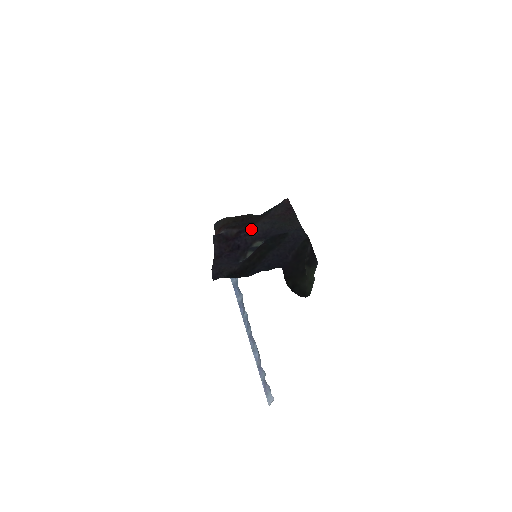
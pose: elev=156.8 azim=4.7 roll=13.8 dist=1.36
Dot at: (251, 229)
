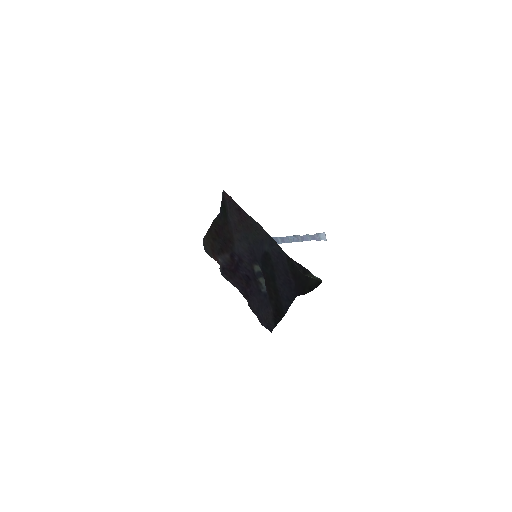
Dot at: (238, 254)
